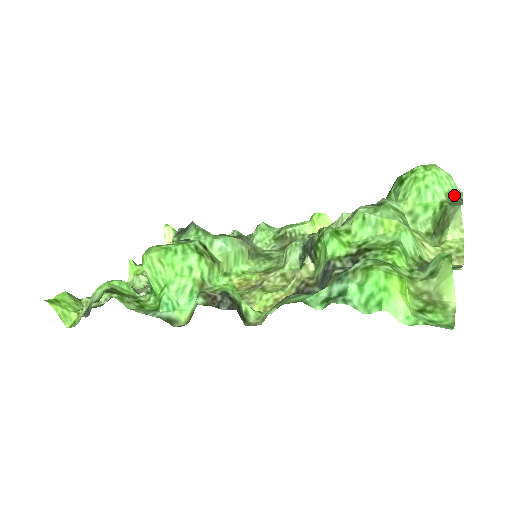
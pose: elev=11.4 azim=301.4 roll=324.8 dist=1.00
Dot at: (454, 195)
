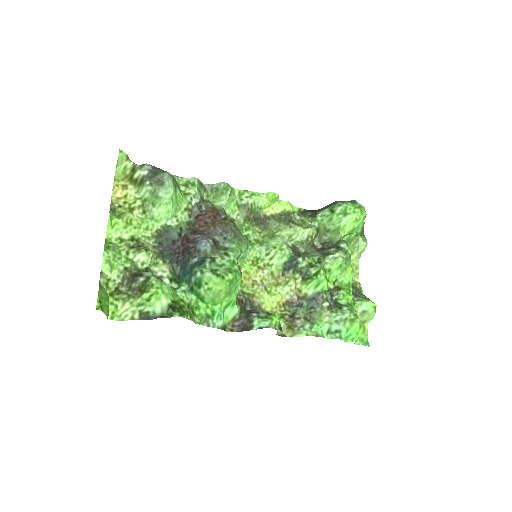
Dot at: (363, 228)
